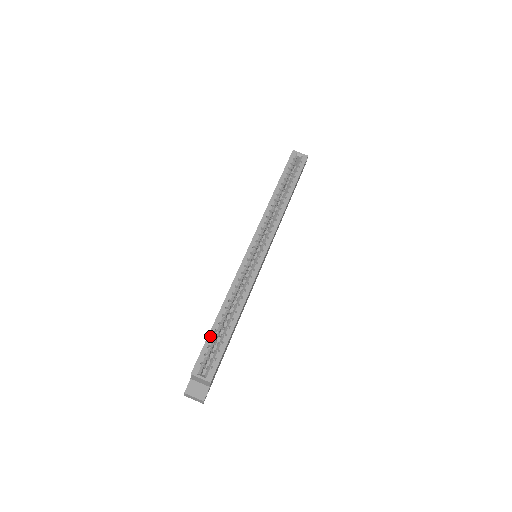
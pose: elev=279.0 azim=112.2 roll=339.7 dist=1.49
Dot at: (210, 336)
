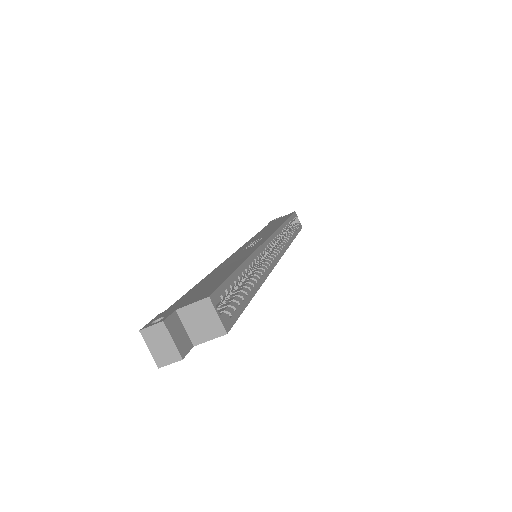
Dot at: (234, 276)
